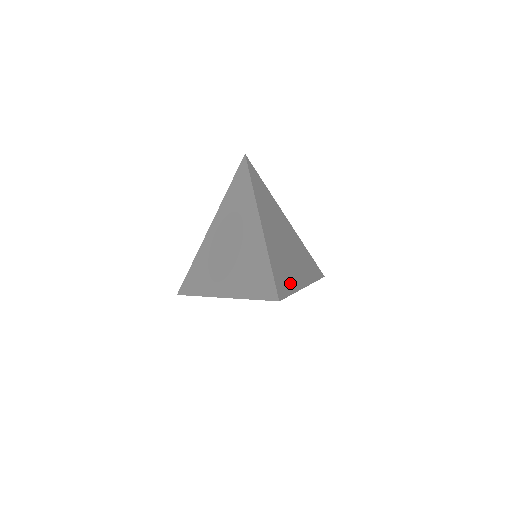
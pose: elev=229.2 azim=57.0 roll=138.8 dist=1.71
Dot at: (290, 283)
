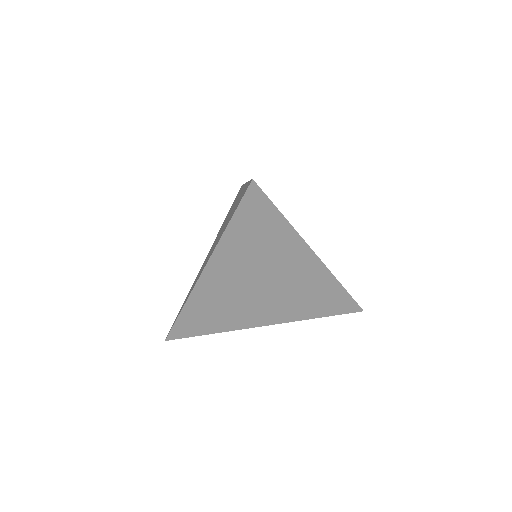
Dot at: occluded
